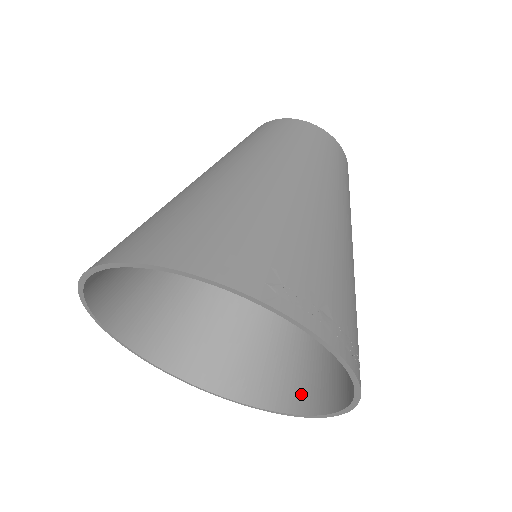
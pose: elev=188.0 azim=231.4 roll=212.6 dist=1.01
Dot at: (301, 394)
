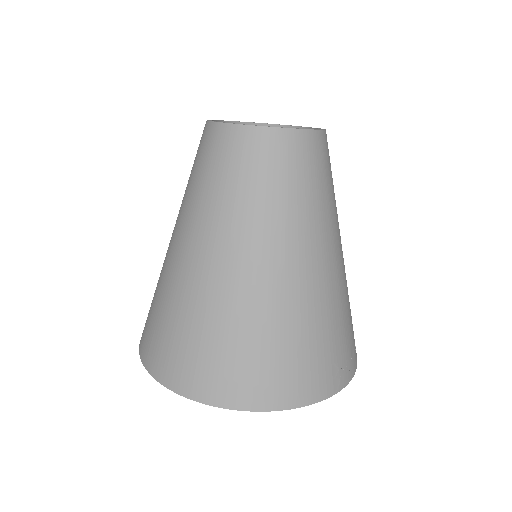
Dot at: occluded
